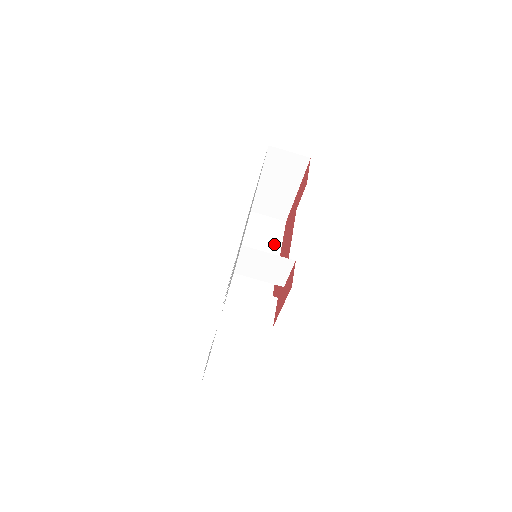
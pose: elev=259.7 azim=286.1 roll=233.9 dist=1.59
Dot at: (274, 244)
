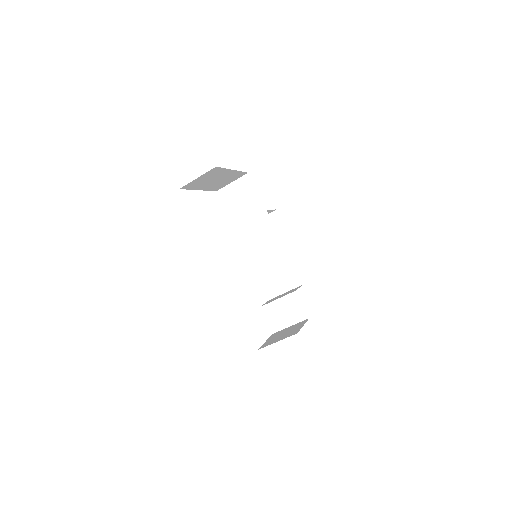
Dot at: (258, 209)
